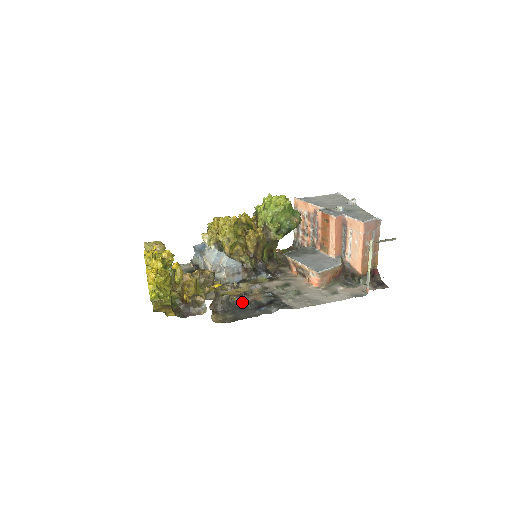
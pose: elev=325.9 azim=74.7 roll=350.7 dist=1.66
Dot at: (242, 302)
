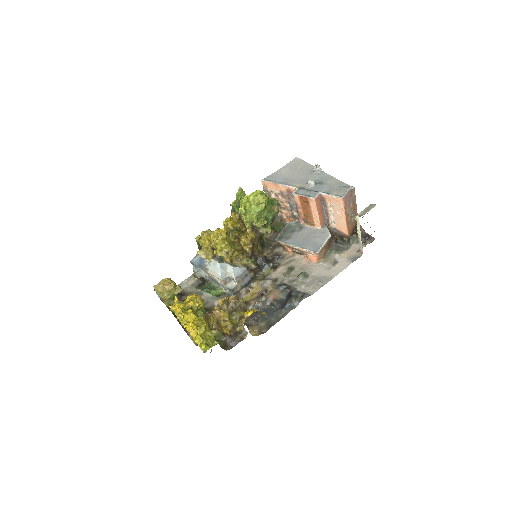
Dot at: (265, 305)
